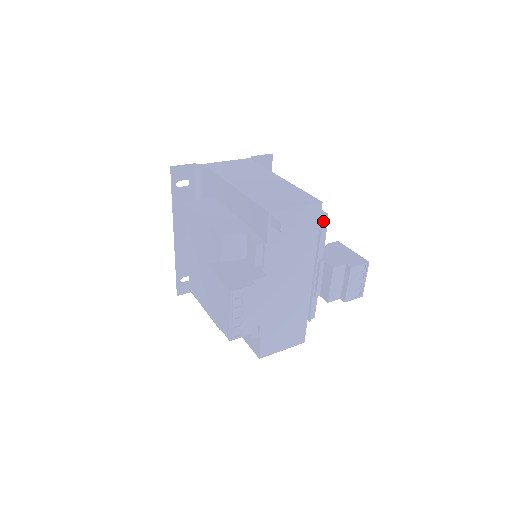
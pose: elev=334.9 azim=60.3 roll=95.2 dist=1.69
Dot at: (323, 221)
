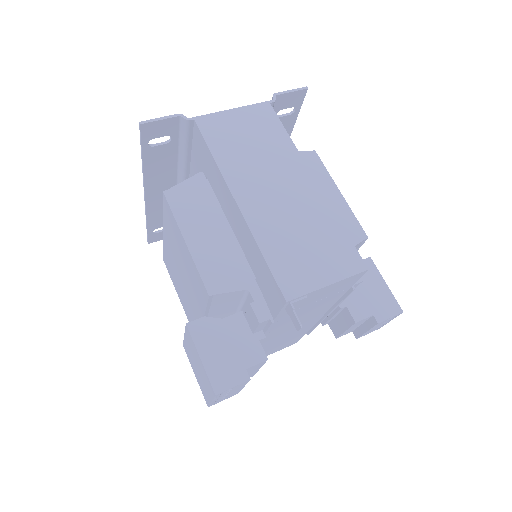
Dot at: (359, 245)
